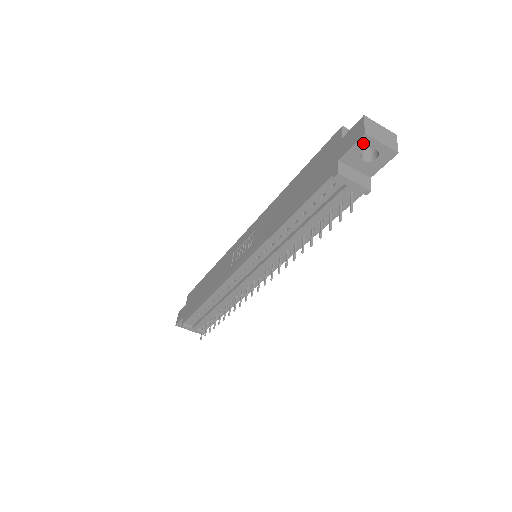
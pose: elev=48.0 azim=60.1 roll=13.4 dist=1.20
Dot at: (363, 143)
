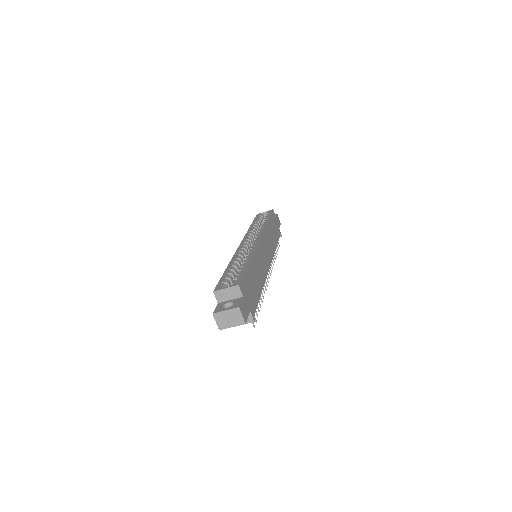
Dot at: occluded
